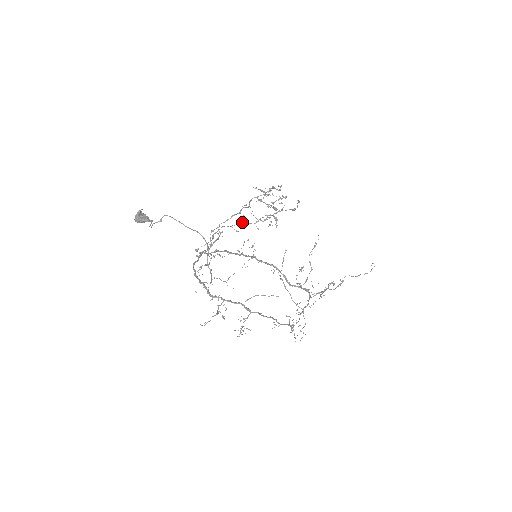
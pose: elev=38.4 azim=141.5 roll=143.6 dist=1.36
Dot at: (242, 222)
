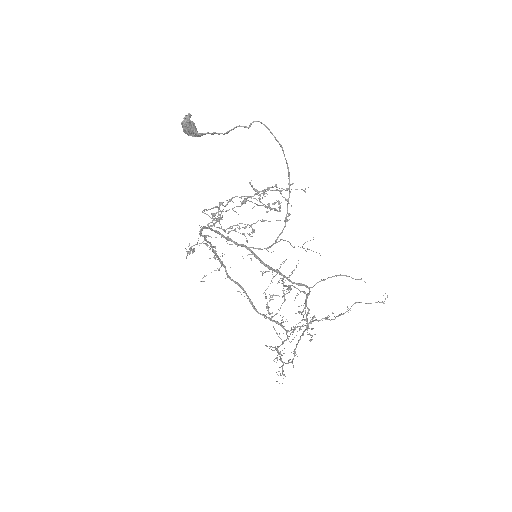
Dot at: occluded
